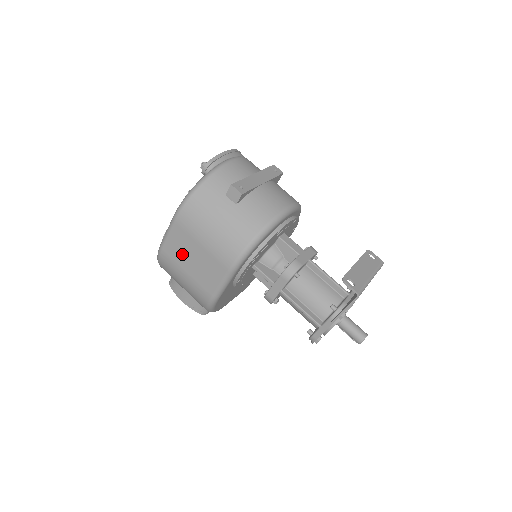
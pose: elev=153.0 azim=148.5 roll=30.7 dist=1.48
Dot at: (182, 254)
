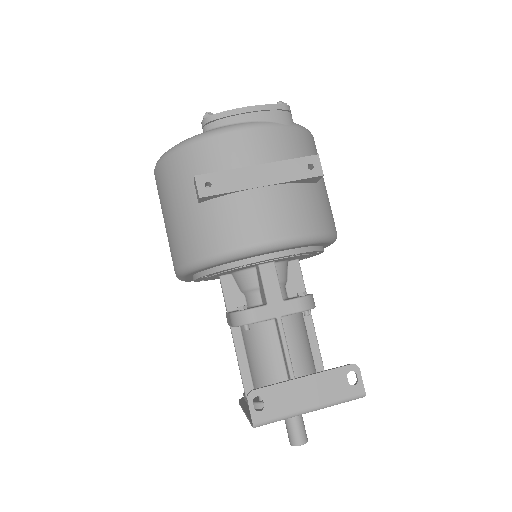
Dot at: occluded
